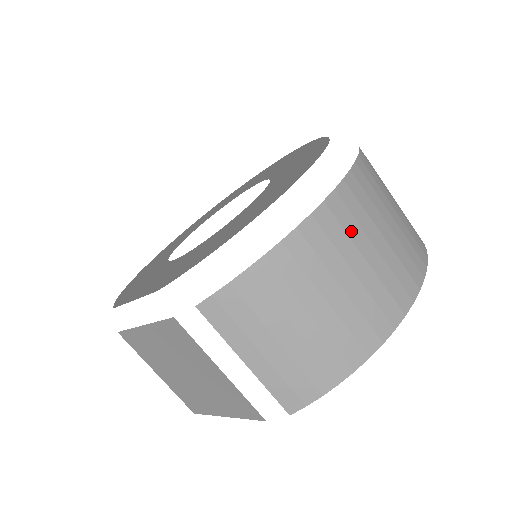
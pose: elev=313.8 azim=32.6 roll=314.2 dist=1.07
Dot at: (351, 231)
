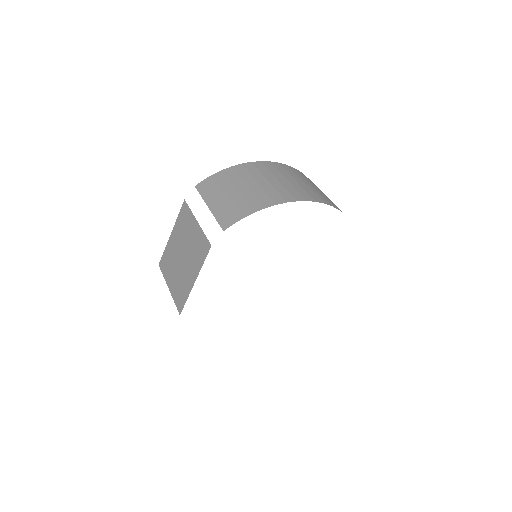
Dot at: (282, 172)
